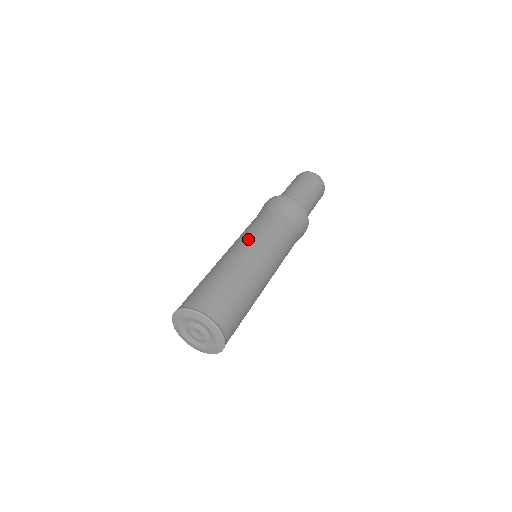
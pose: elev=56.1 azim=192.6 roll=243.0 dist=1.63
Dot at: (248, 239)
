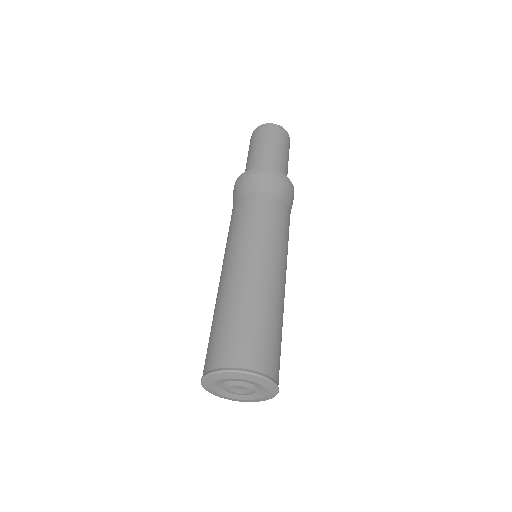
Dot at: (242, 244)
